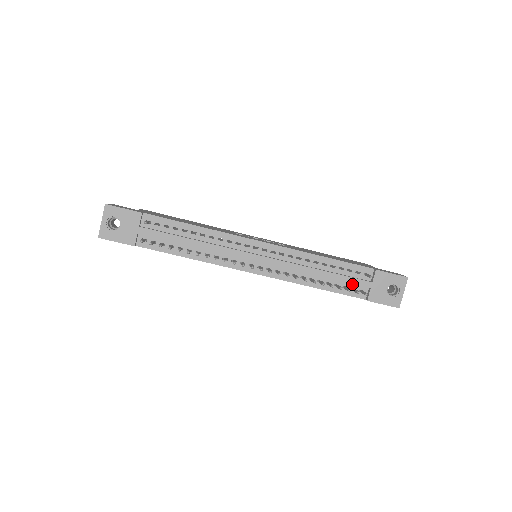
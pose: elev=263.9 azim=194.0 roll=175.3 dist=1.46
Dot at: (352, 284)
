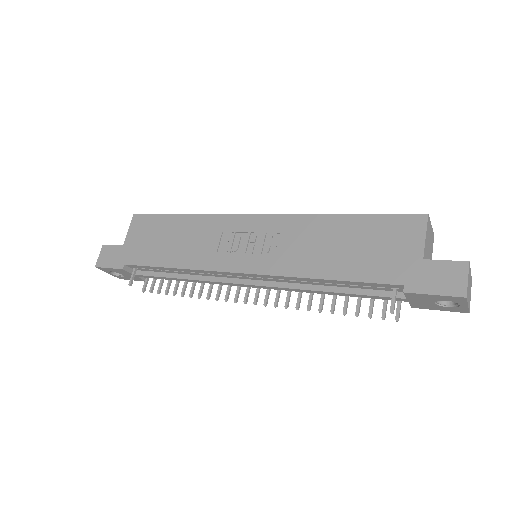
Dot at: occluded
